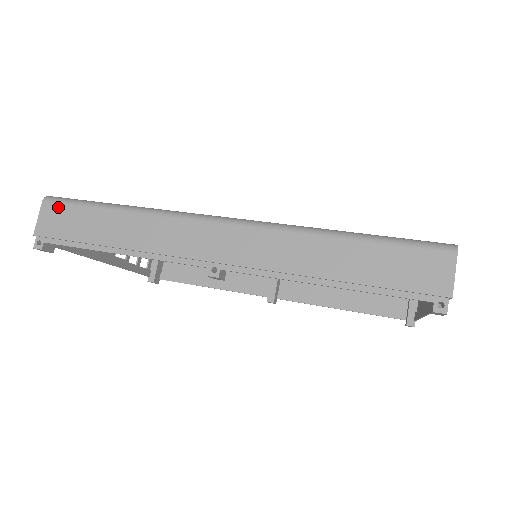
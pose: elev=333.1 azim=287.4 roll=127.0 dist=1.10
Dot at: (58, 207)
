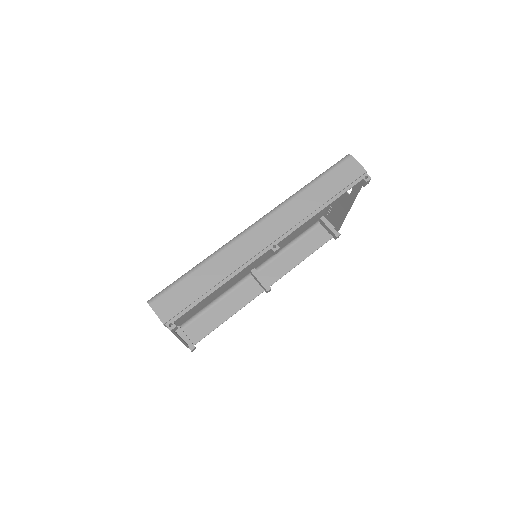
Dot at: (162, 298)
